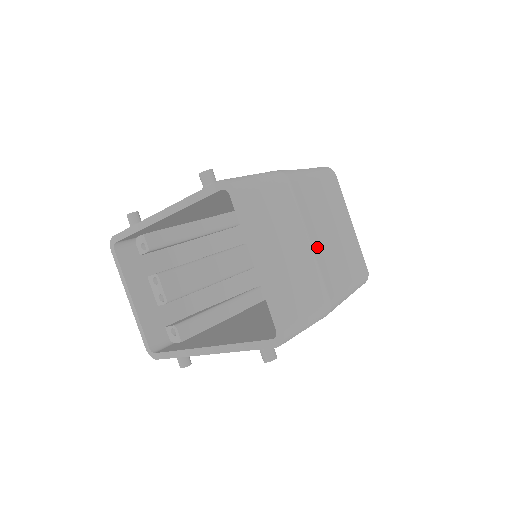
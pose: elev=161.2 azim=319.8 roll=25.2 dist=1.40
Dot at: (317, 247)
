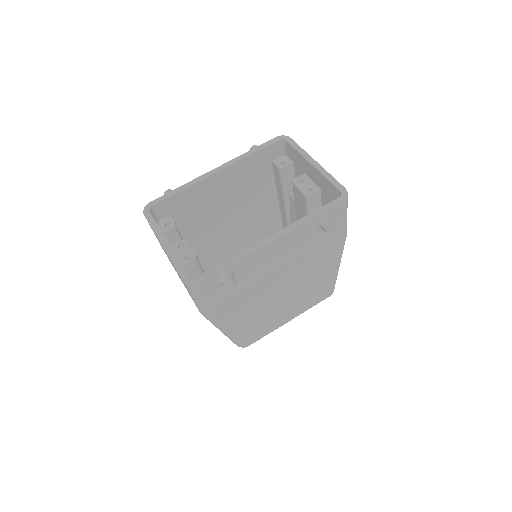
Dot at: occluded
